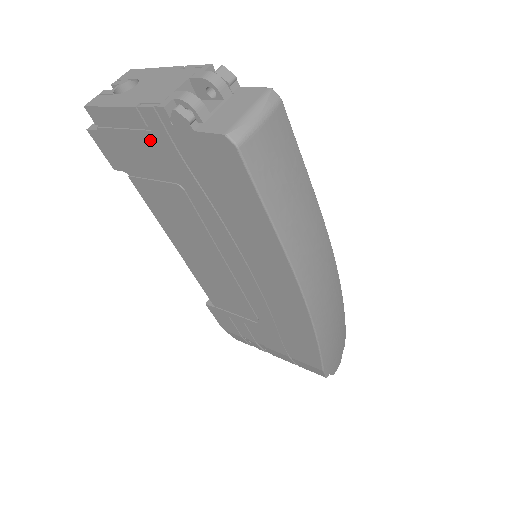
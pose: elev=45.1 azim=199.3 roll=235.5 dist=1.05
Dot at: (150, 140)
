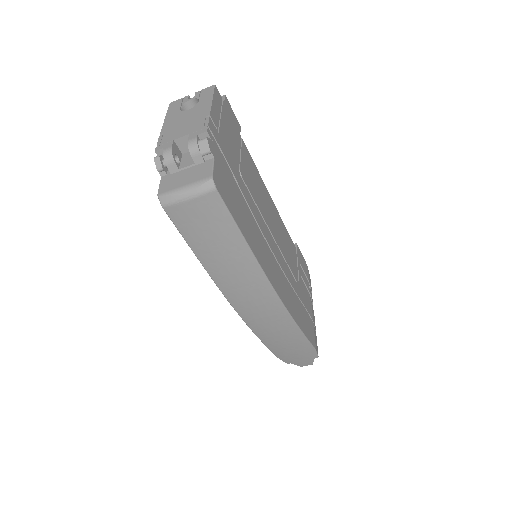
Dot at: occluded
